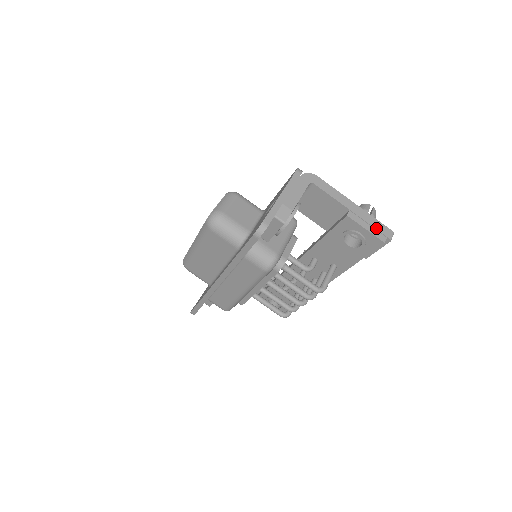
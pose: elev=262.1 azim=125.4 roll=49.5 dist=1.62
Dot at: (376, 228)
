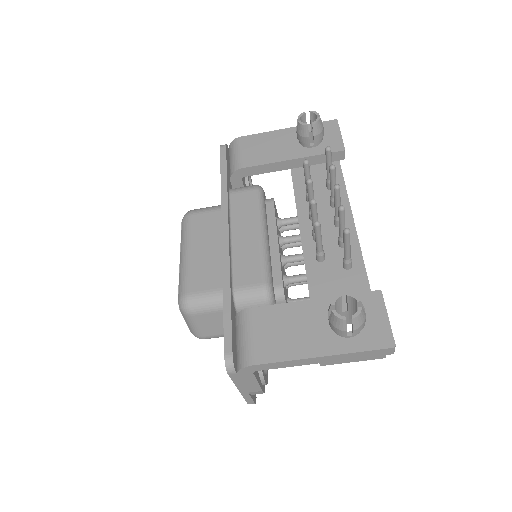
Dot at: (365, 357)
